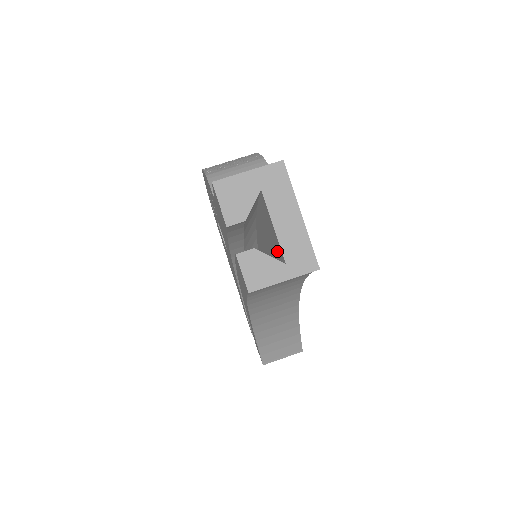
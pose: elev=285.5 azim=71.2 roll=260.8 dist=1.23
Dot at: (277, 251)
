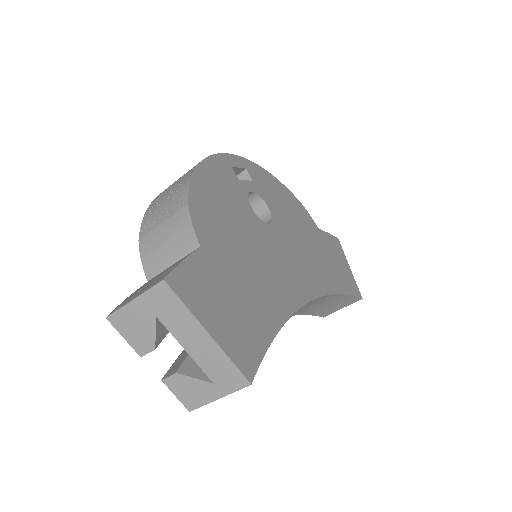
Dot at: occluded
